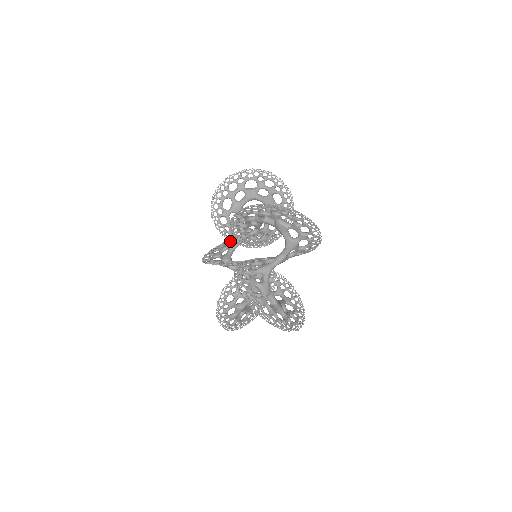
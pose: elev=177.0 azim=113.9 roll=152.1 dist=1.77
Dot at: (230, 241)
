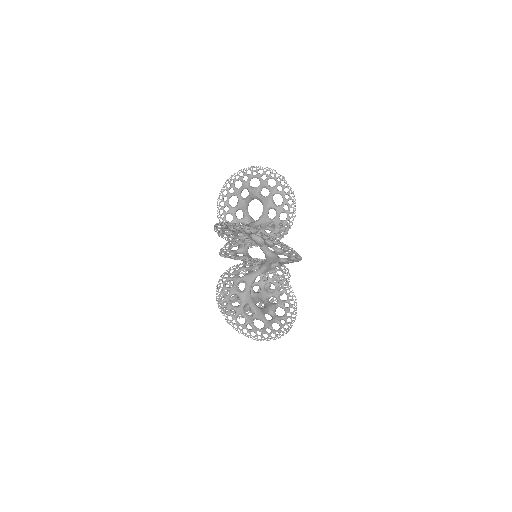
Dot at: (256, 177)
